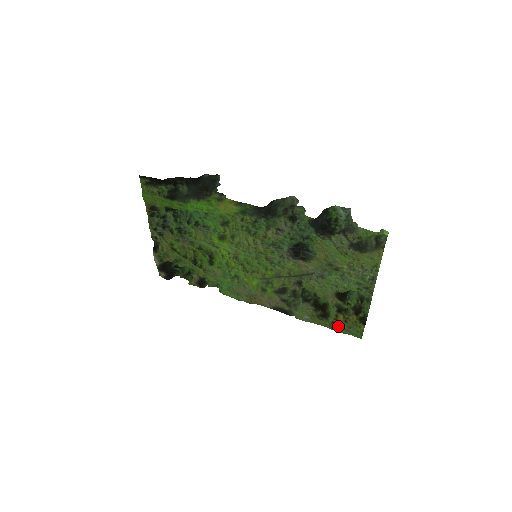
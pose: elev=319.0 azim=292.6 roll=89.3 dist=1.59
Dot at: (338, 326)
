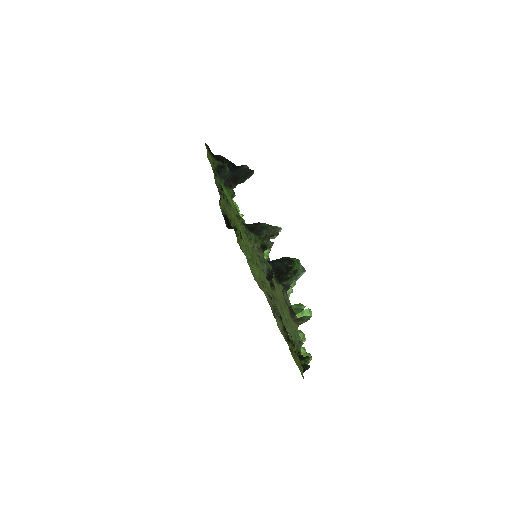
Dot at: occluded
